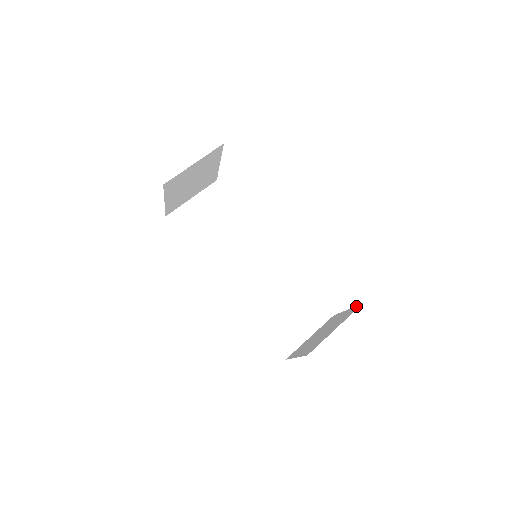
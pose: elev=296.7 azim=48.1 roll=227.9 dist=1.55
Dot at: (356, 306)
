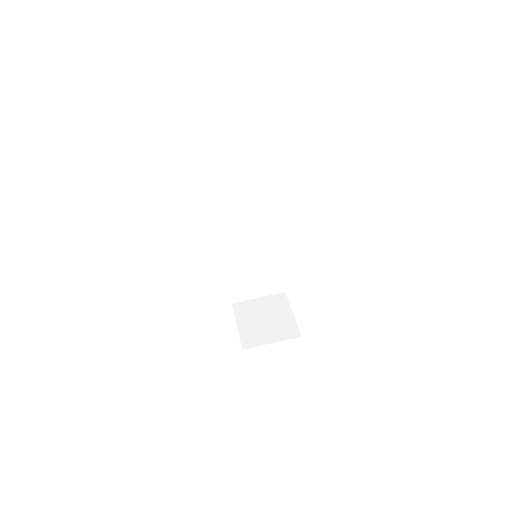
Dot at: (297, 328)
